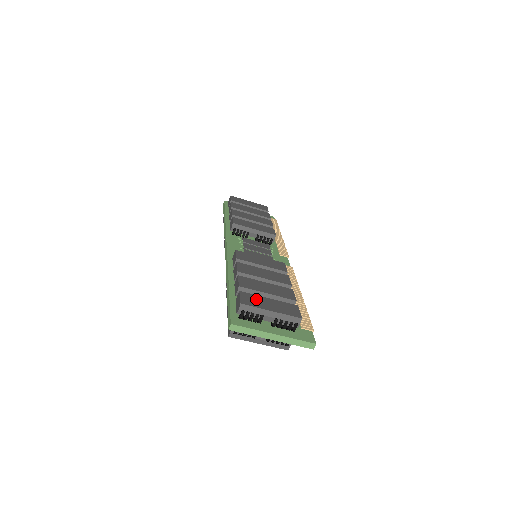
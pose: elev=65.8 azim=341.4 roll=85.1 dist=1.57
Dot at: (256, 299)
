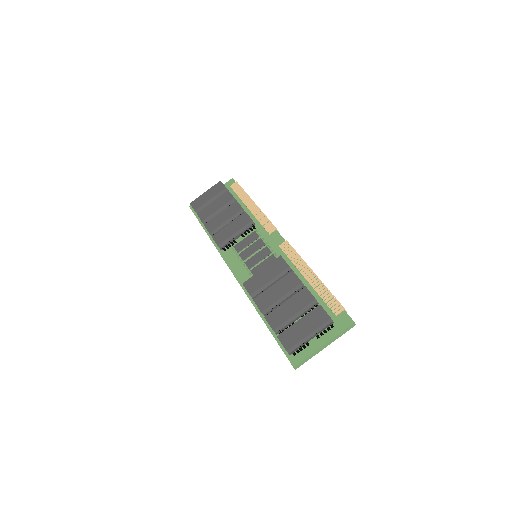
Dot at: (292, 333)
